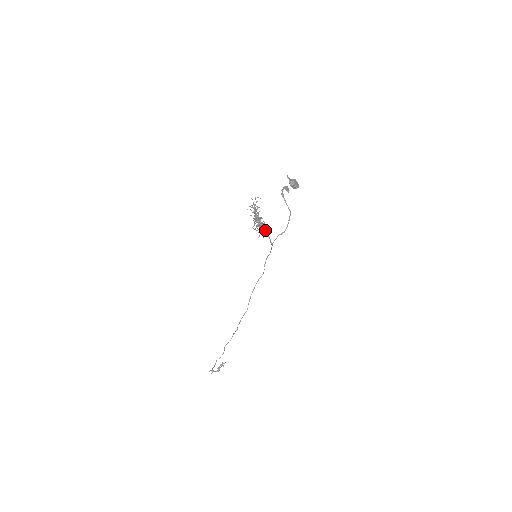
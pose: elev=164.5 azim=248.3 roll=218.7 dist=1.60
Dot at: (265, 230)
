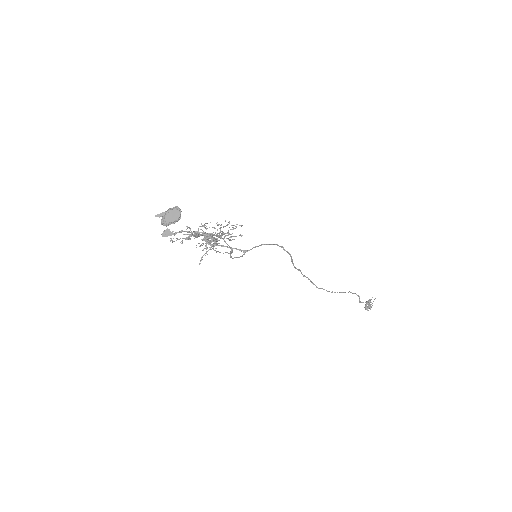
Dot at: occluded
